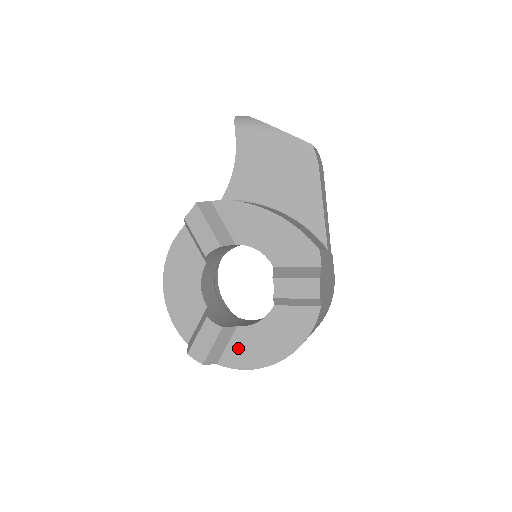
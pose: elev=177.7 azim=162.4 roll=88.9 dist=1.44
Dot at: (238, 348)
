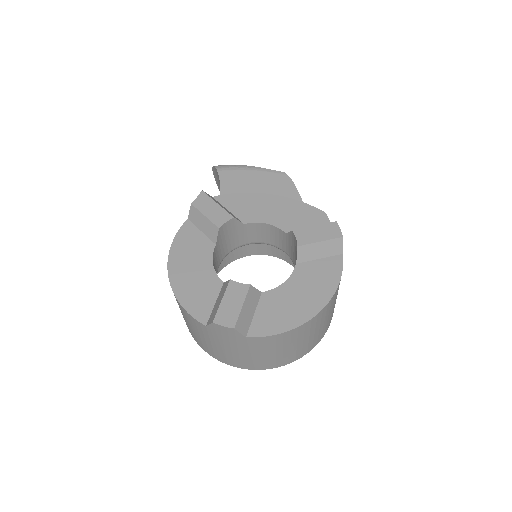
Dot at: (268, 313)
